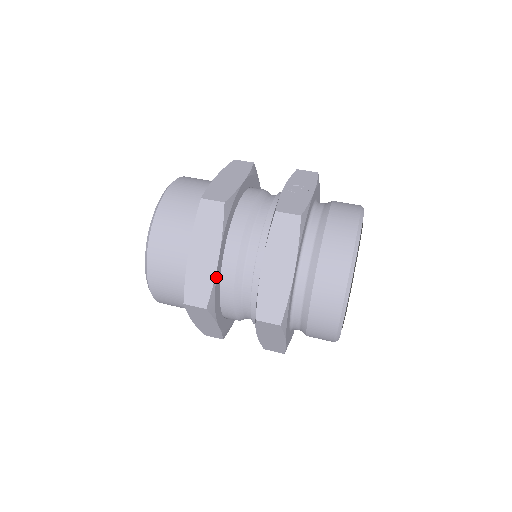
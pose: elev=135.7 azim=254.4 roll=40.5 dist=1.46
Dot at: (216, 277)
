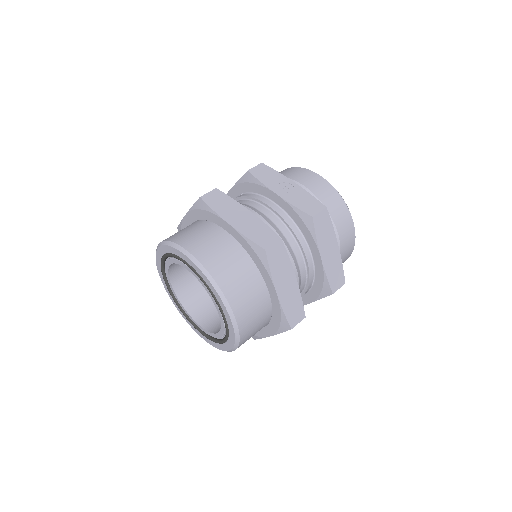
Dot at: (299, 292)
